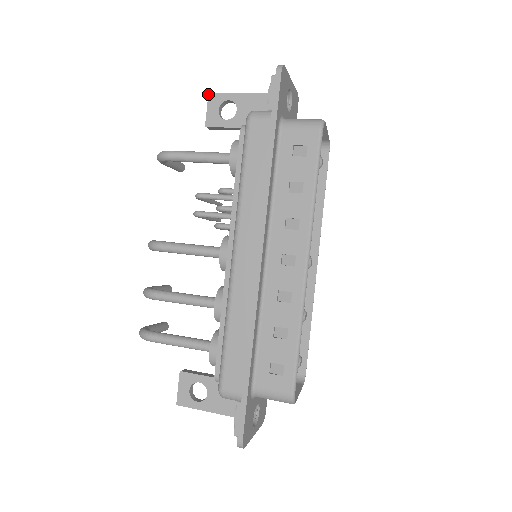
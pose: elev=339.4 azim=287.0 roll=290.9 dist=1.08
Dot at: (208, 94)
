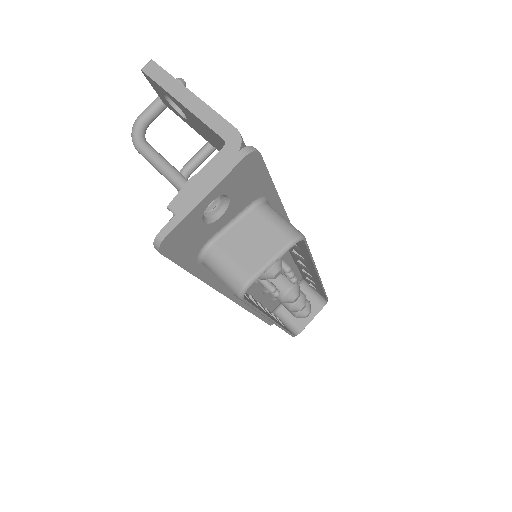
Dot at: occluded
